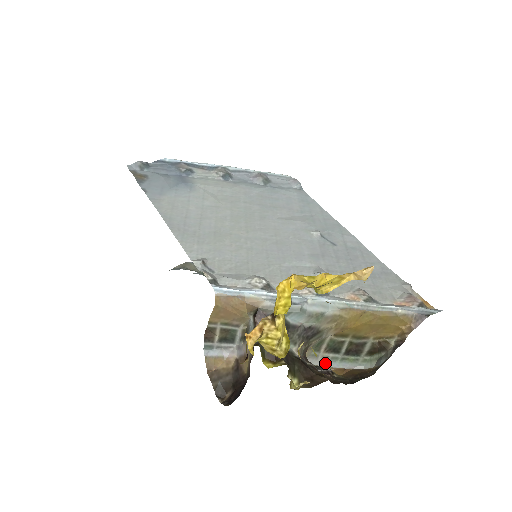
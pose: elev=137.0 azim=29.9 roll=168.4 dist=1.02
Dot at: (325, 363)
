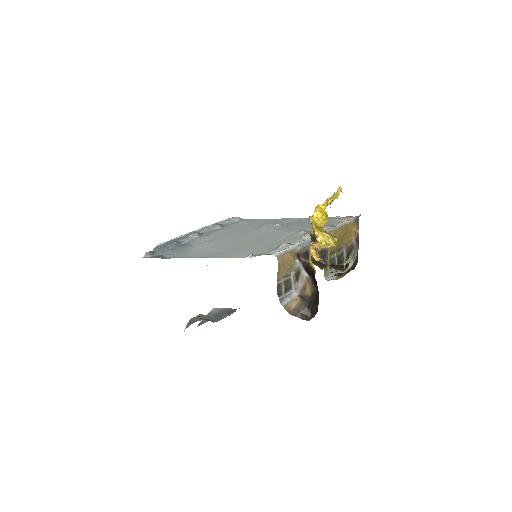
Dot at: (333, 276)
